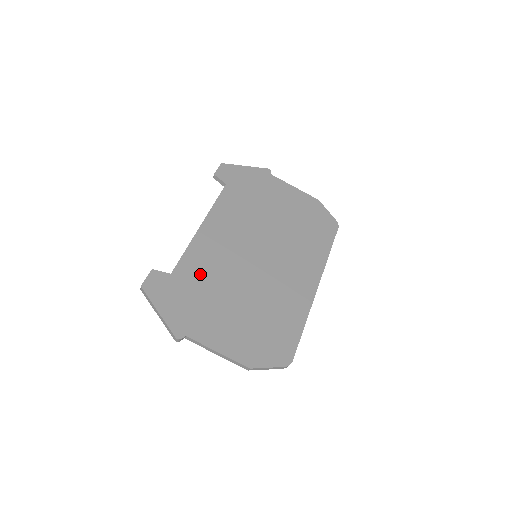
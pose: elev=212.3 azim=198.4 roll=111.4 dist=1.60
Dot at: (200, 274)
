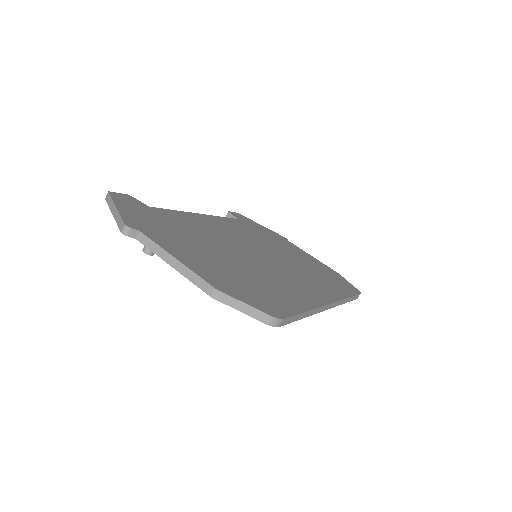
Dot at: (183, 224)
